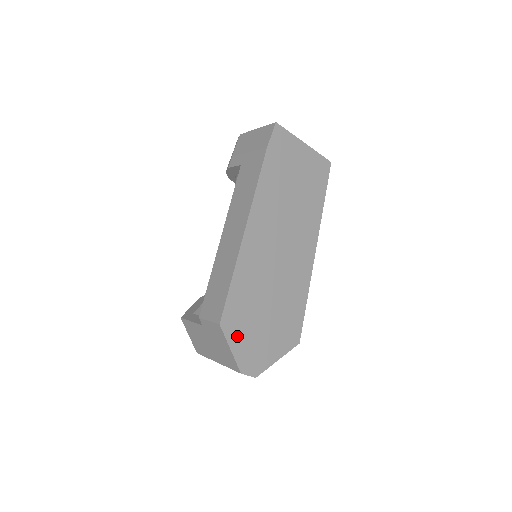
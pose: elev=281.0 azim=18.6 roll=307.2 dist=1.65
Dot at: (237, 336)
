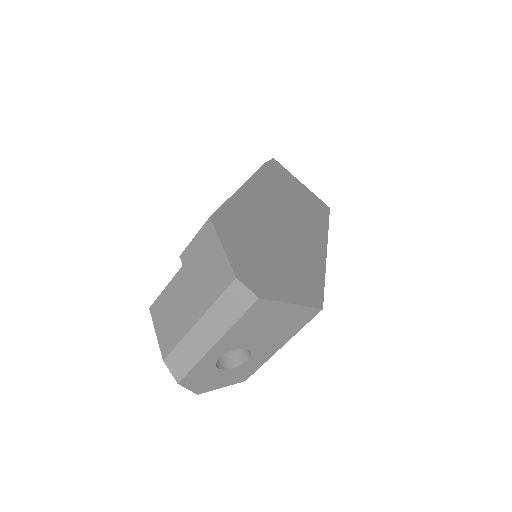
Dot at: (232, 241)
